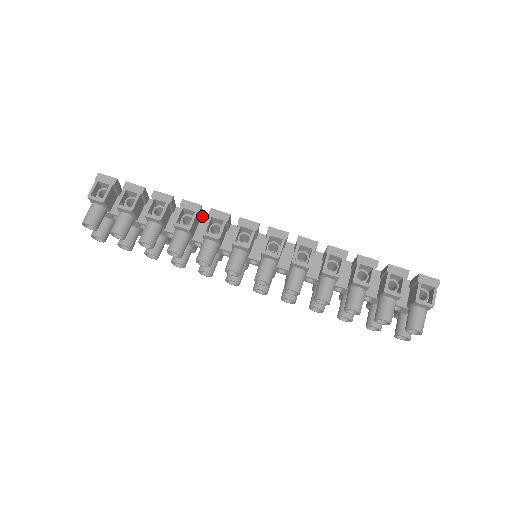
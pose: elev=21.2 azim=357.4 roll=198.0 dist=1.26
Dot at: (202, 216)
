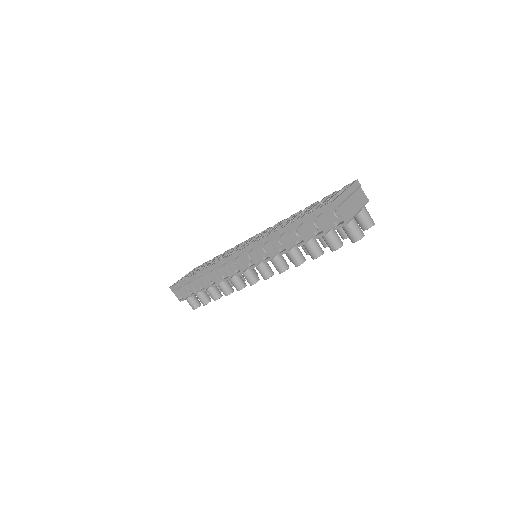
Dot at: occluded
